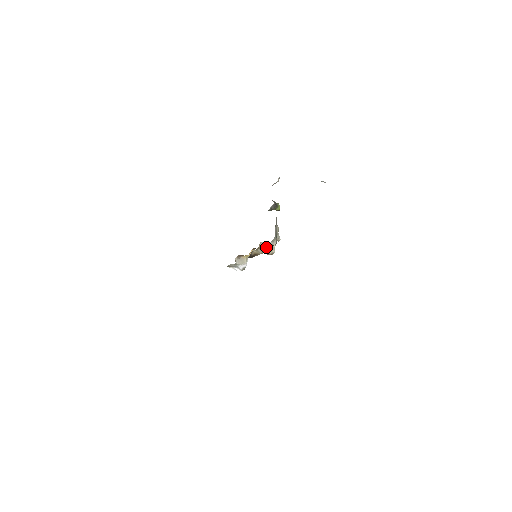
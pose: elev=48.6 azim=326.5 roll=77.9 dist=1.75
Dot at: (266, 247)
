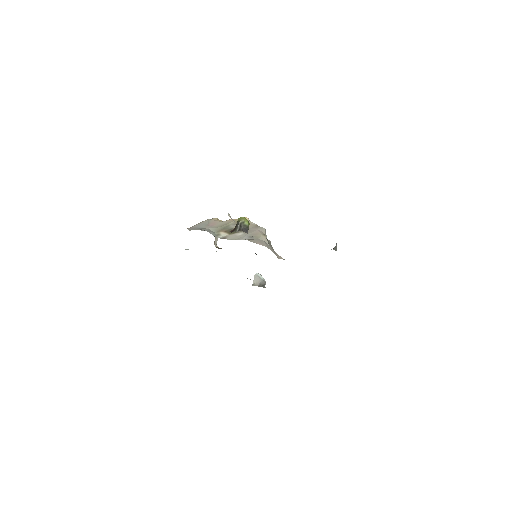
Dot at: occluded
